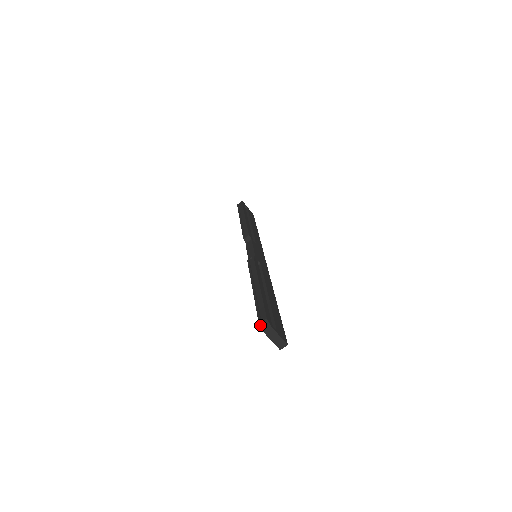
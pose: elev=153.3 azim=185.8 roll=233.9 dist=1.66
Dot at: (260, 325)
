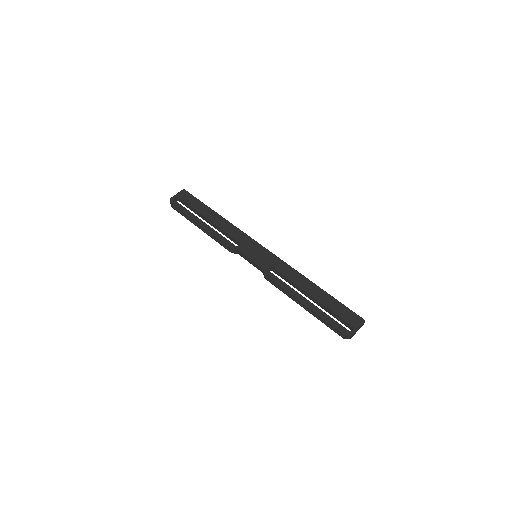
Dot at: occluded
